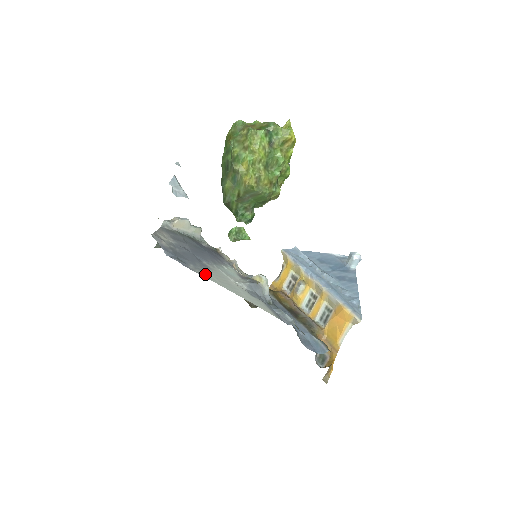
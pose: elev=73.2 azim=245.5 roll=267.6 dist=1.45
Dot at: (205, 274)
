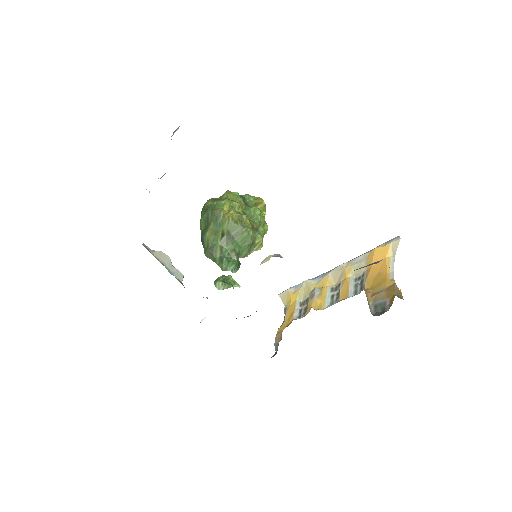
Dot at: occluded
